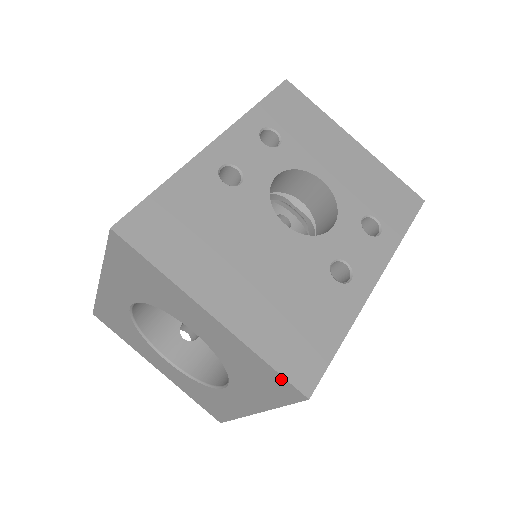
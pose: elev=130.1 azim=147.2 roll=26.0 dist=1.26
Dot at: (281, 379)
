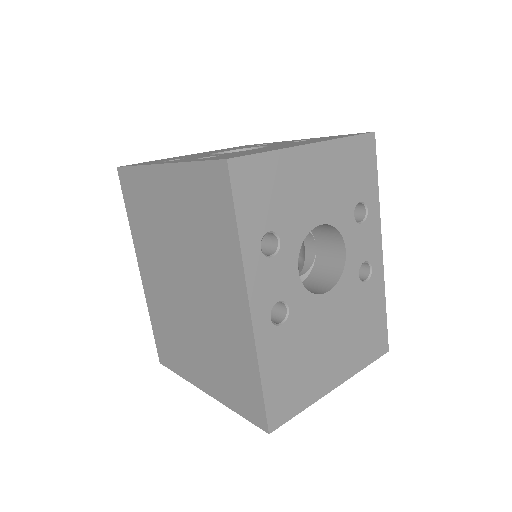
Dot at: occluded
